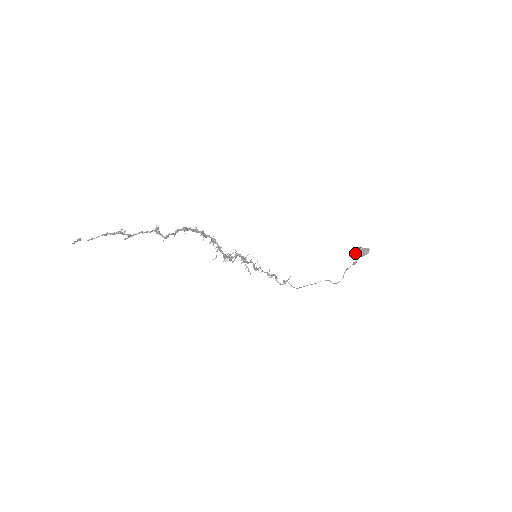
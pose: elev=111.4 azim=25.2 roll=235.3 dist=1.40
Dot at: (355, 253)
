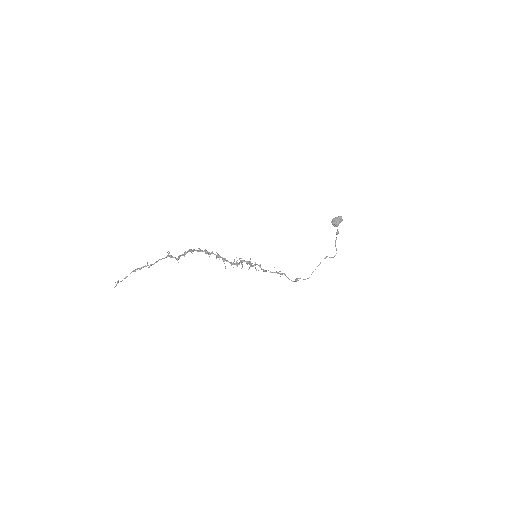
Dot at: (332, 224)
